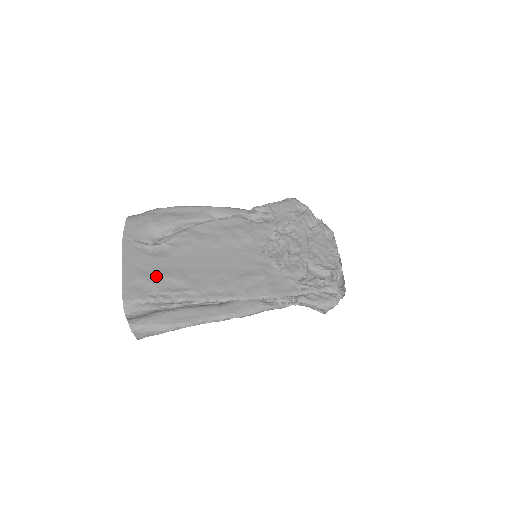
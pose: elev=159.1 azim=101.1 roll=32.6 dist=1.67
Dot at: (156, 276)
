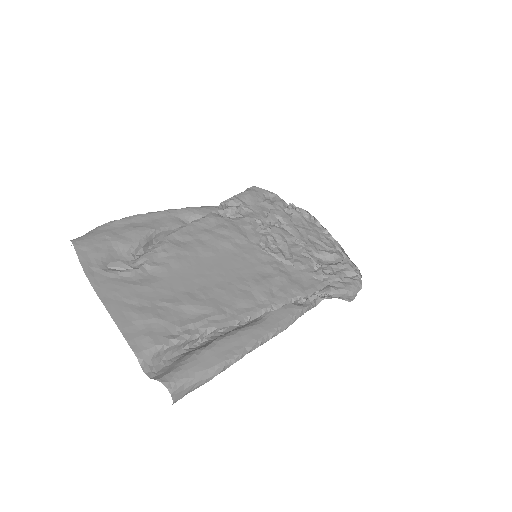
Dot at: (161, 309)
